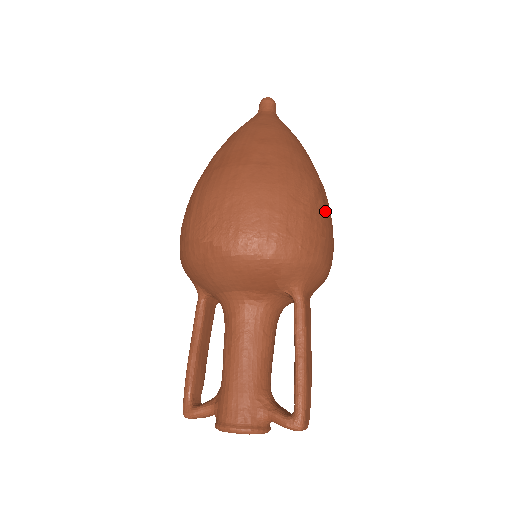
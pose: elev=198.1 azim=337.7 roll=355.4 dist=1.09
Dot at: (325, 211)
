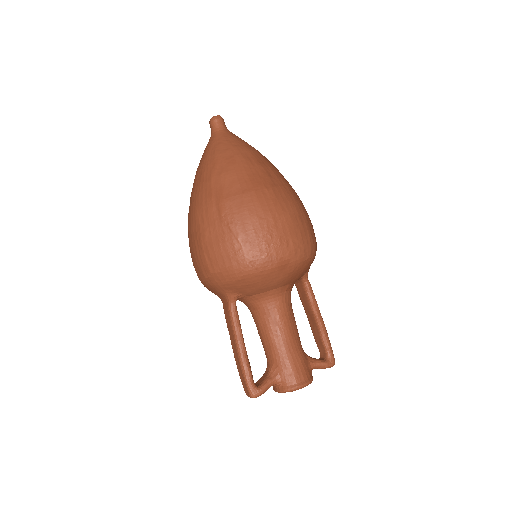
Dot at: occluded
